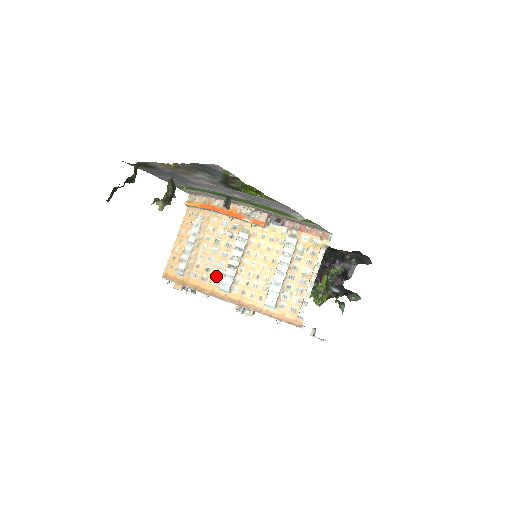
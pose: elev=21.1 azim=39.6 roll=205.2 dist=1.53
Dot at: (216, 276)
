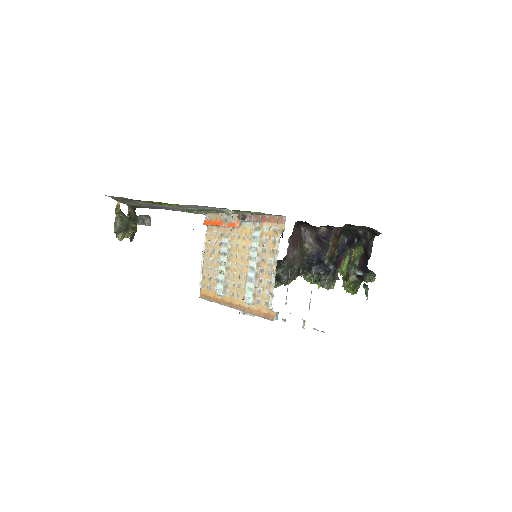
Dot at: (215, 283)
